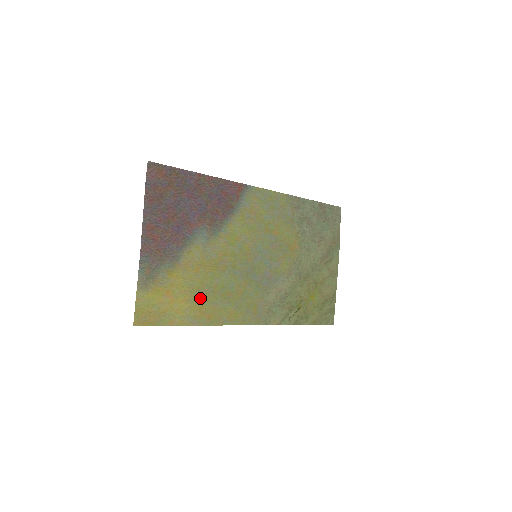
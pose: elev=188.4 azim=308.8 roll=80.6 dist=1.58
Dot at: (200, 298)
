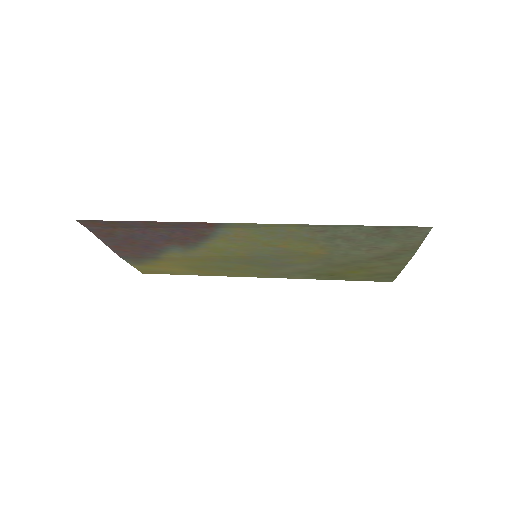
Dot at: (196, 269)
